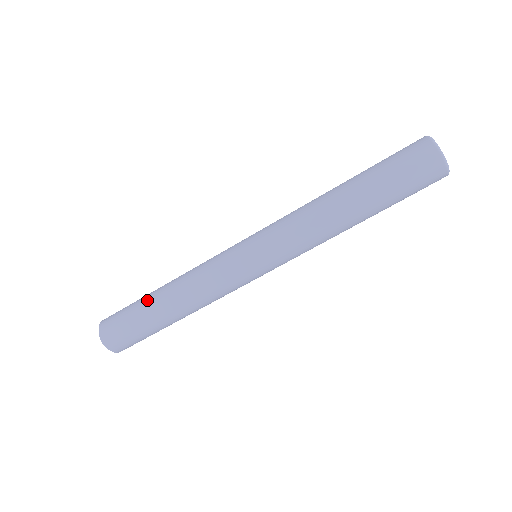
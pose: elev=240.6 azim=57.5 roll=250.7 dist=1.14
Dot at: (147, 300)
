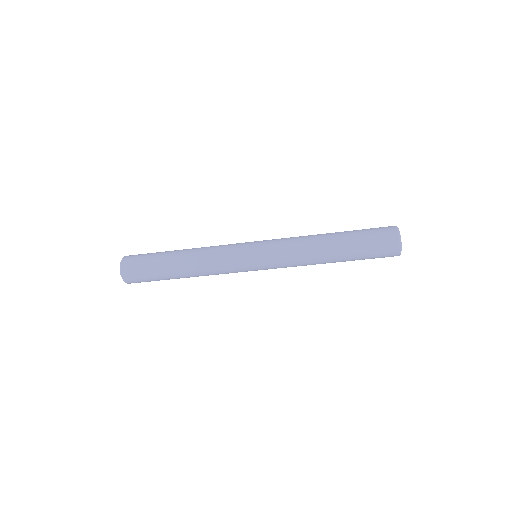
Dot at: (169, 274)
